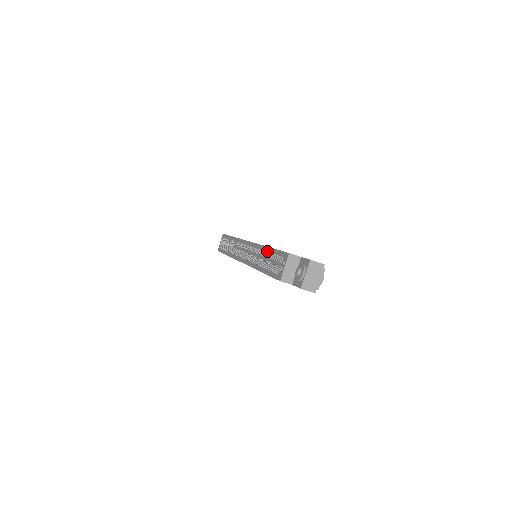
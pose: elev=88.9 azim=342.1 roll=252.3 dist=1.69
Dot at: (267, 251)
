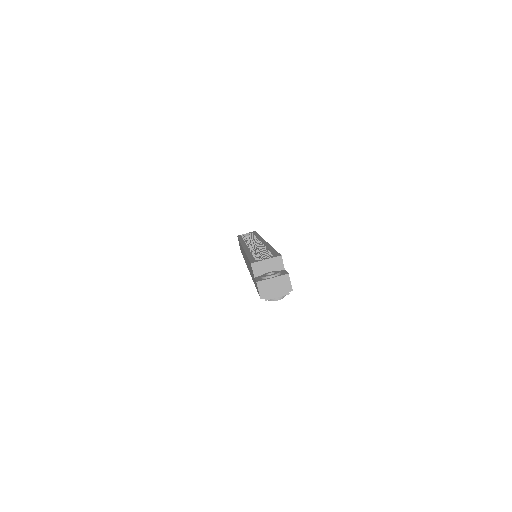
Dot at: (269, 248)
